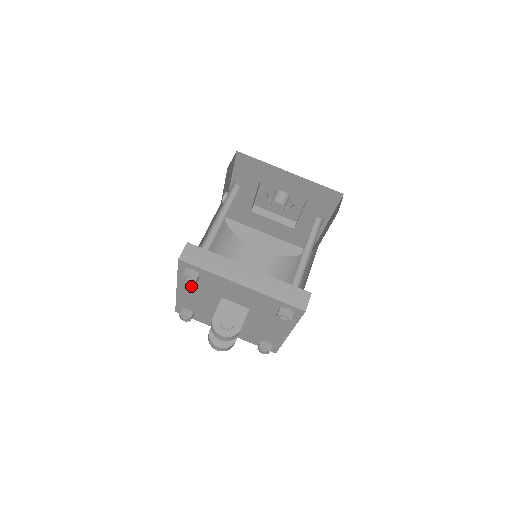
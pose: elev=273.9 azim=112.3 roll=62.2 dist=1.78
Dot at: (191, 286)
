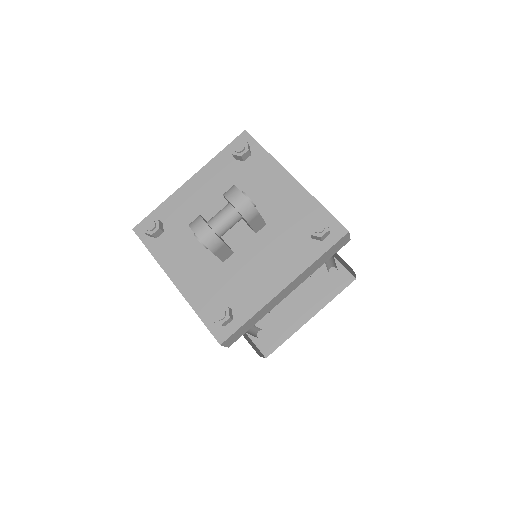
Dot at: (216, 176)
